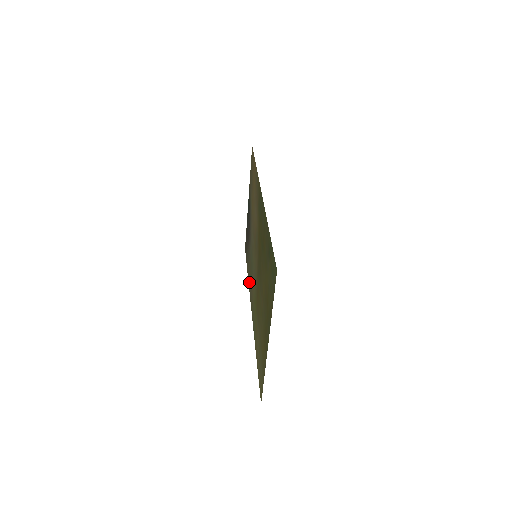
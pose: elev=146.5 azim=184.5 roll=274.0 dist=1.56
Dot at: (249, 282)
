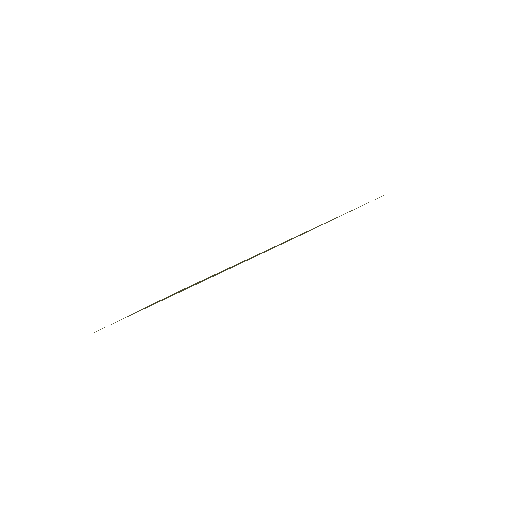
Dot at: occluded
